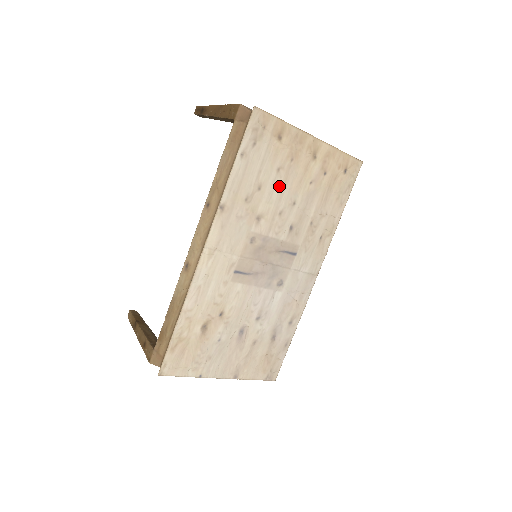
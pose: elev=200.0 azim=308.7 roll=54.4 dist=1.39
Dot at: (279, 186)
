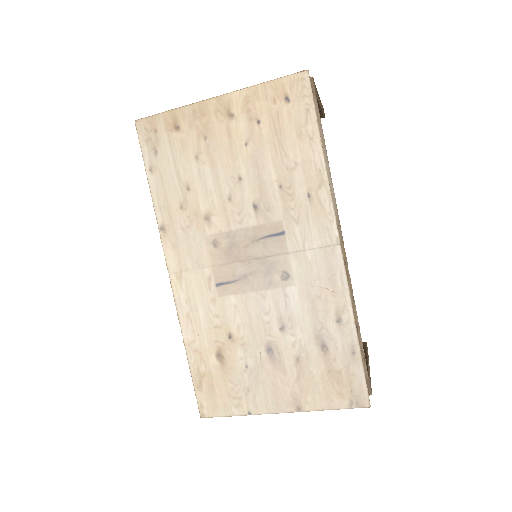
Dot at: (209, 173)
